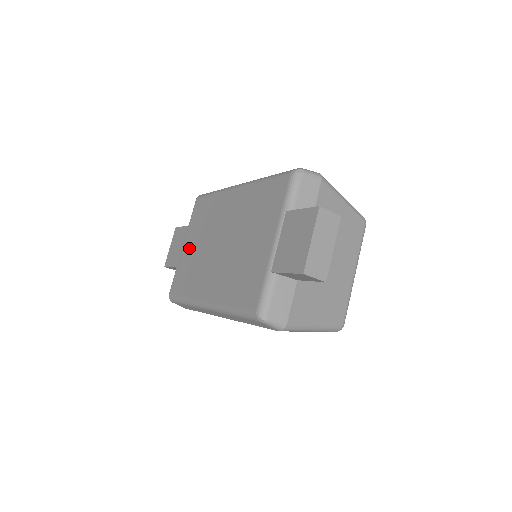
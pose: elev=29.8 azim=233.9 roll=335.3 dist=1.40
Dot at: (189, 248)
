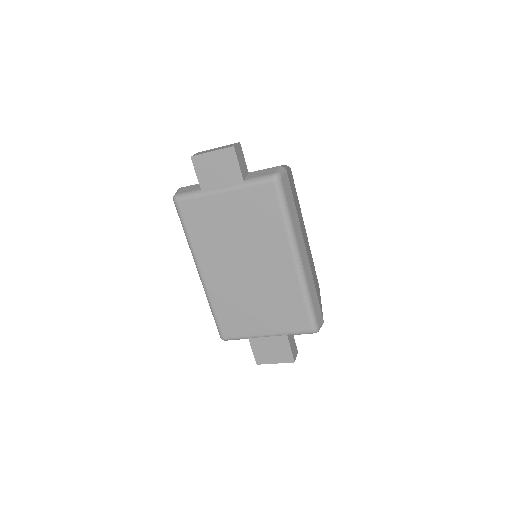
Dot at: (226, 210)
